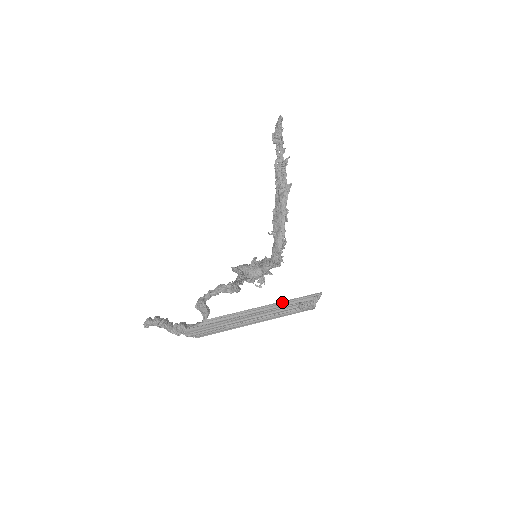
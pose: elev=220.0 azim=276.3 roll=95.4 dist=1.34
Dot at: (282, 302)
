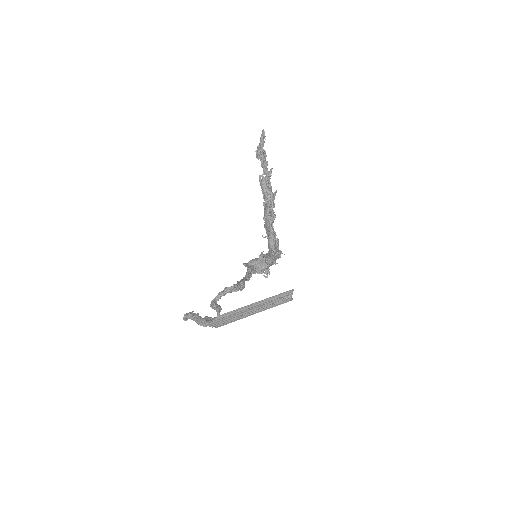
Dot at: (267, 299)
